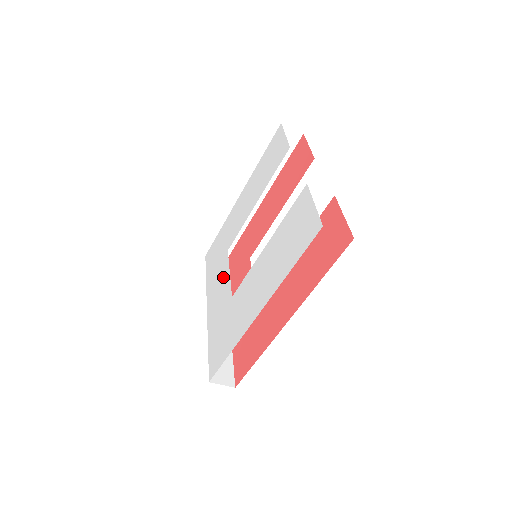
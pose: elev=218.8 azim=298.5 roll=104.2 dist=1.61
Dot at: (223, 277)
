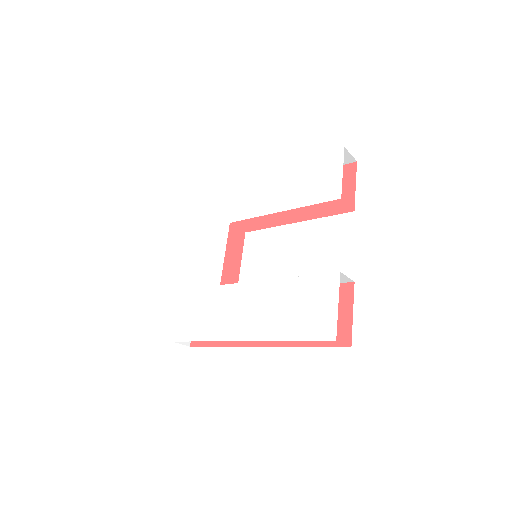
Dot at: (216, 248)
